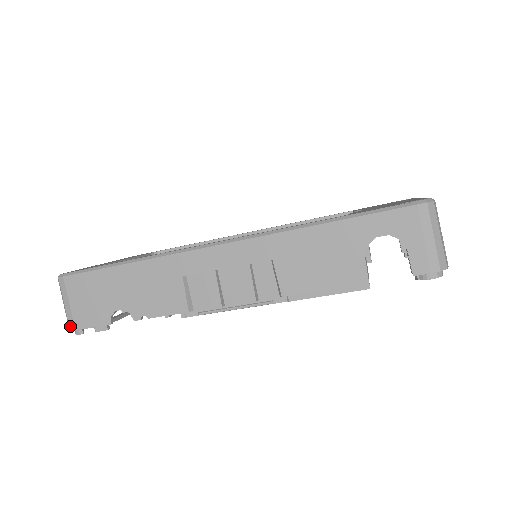
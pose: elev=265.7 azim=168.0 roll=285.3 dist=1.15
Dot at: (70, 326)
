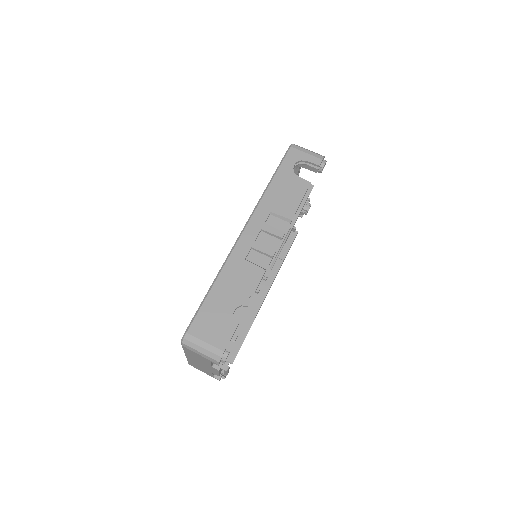
Dot at: (219, 355)
